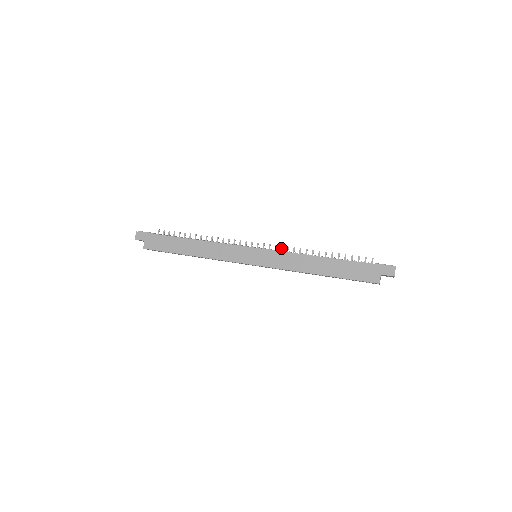
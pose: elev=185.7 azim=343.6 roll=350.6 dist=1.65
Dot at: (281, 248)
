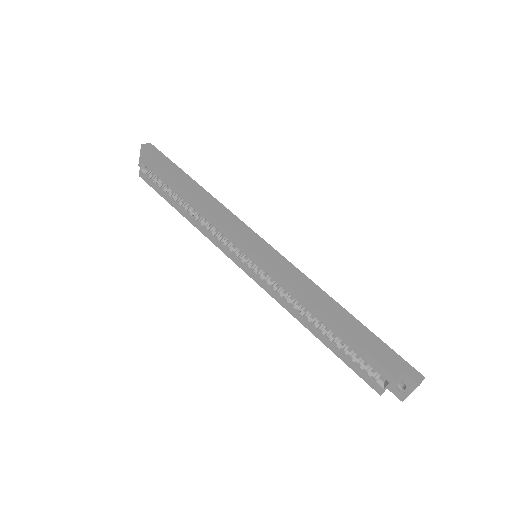
Dot at: occluded
